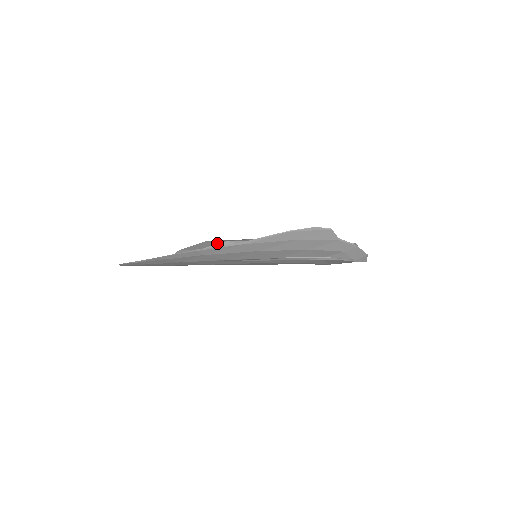
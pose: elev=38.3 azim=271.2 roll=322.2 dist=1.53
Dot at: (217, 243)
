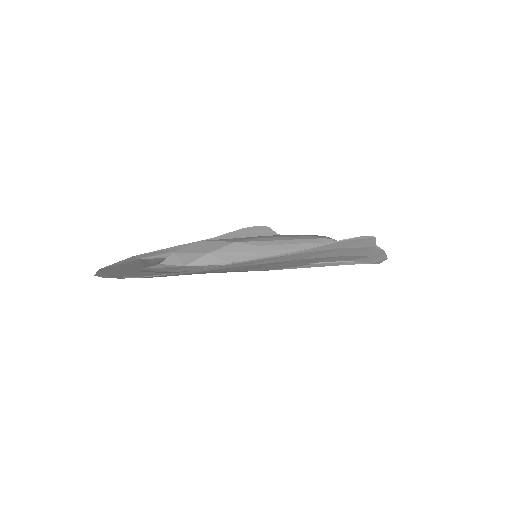
Dot at: (225, 244)
